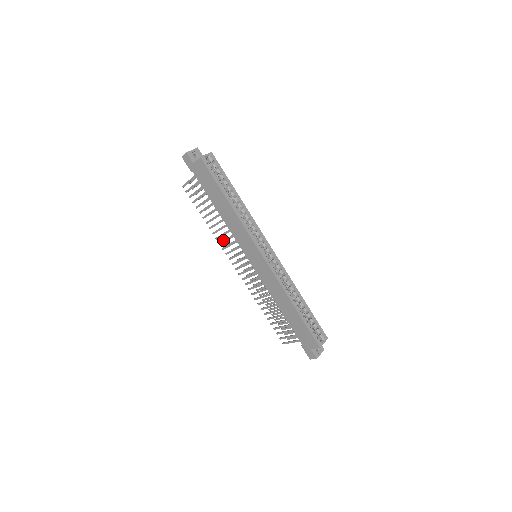
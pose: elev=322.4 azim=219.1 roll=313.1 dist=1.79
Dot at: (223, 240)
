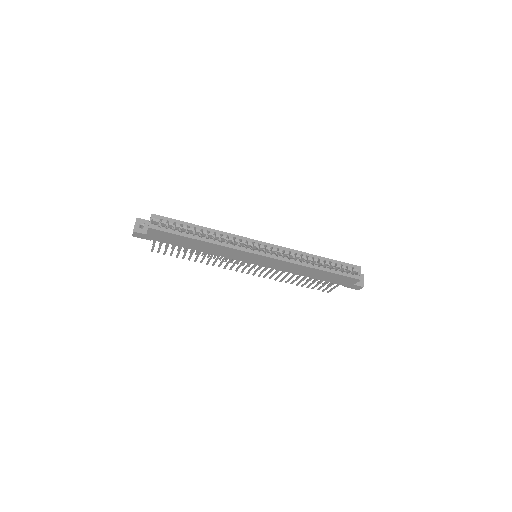
Dot at: occluded
